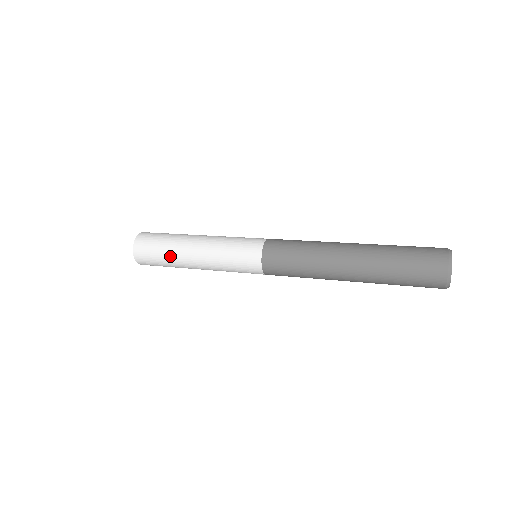
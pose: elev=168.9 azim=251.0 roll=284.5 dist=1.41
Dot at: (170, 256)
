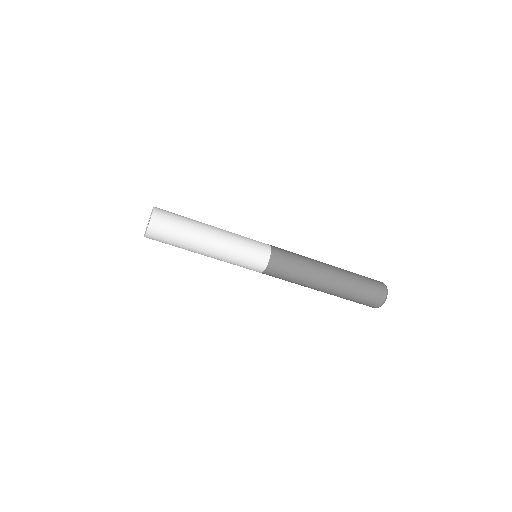
Dot at: (192, 222)
